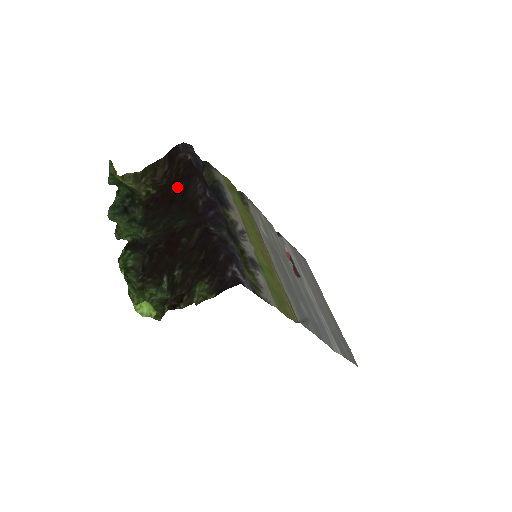
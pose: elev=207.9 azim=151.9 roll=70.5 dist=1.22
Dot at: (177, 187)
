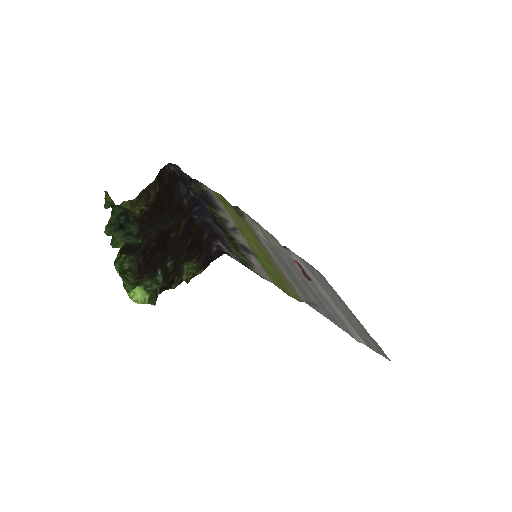
Dot at: (164, 196)
